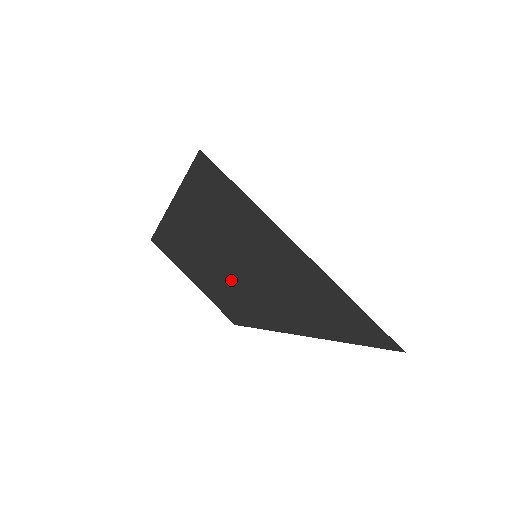
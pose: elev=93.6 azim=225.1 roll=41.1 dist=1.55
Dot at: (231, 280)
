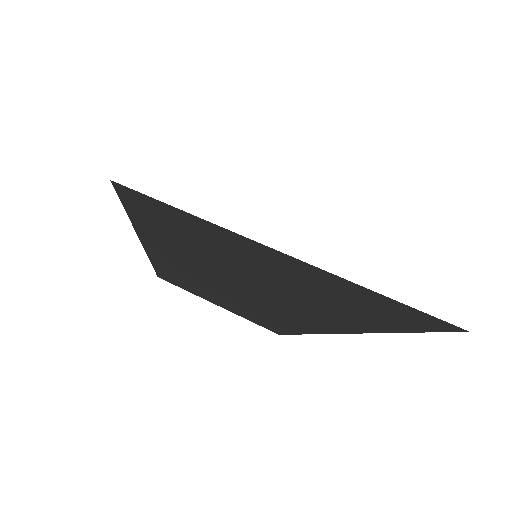
Dot at: (241, 295)
